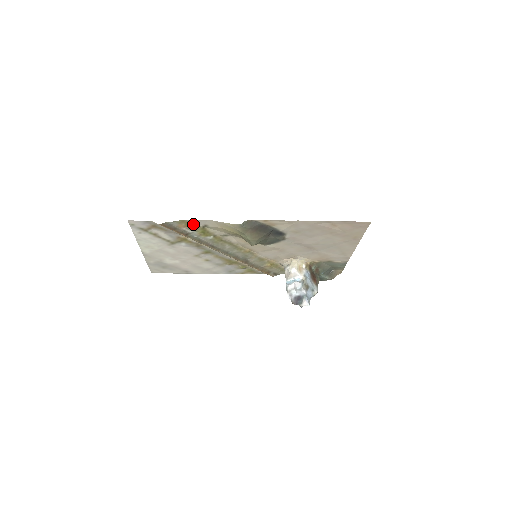
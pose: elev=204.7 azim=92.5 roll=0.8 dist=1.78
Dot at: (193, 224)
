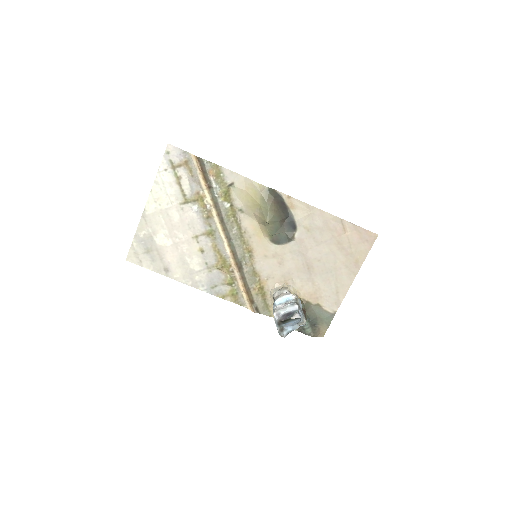
Dot at: (222, 176)
